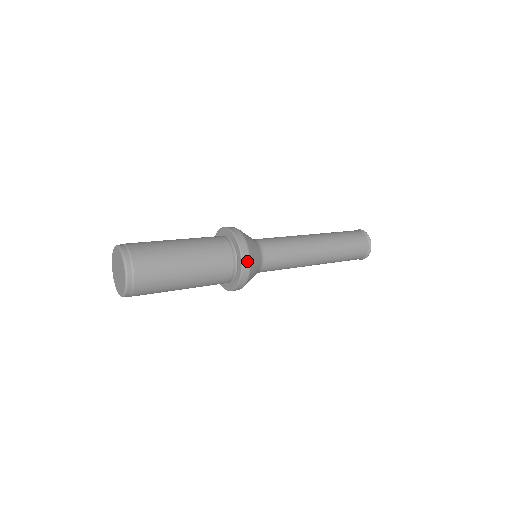
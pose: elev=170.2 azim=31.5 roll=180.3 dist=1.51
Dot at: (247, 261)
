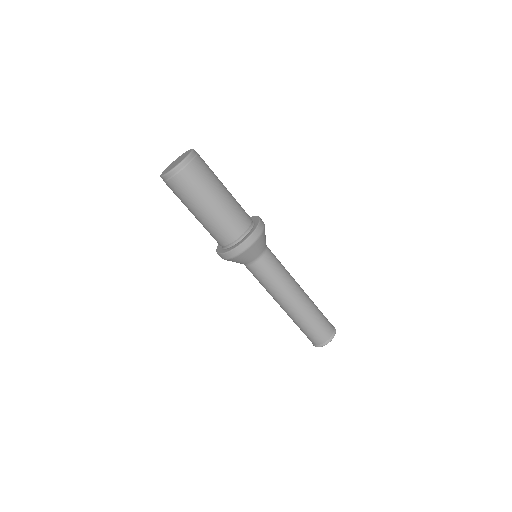
Dot at: (252, 241)
